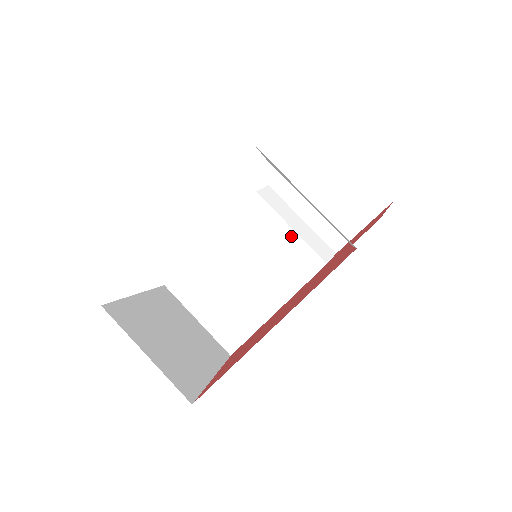
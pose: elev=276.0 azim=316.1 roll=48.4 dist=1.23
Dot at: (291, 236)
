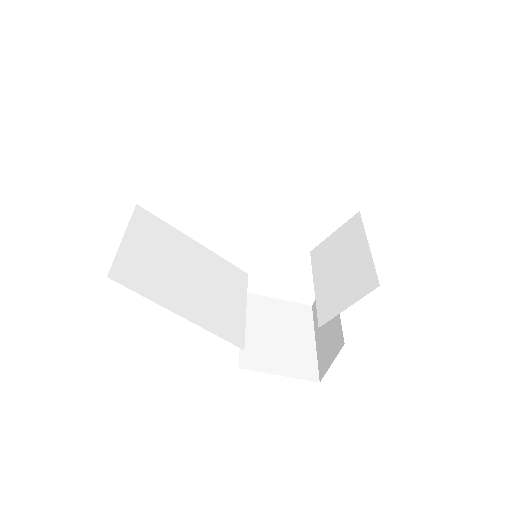
Dot at: (241, 310)
